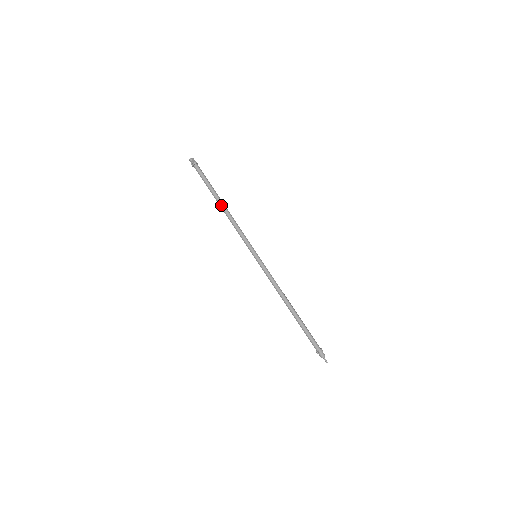
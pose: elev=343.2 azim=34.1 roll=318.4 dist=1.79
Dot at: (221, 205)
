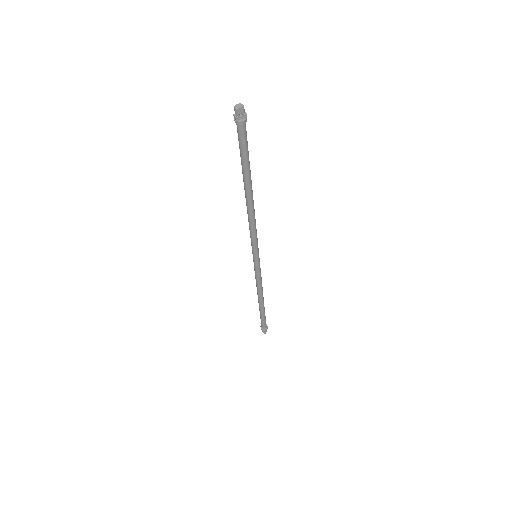
Dot at: (246, 196)
